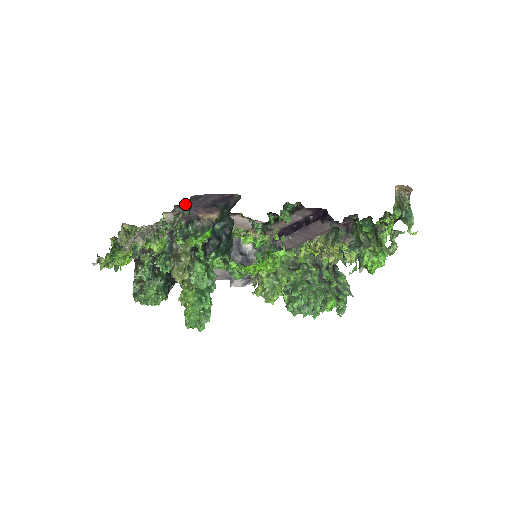
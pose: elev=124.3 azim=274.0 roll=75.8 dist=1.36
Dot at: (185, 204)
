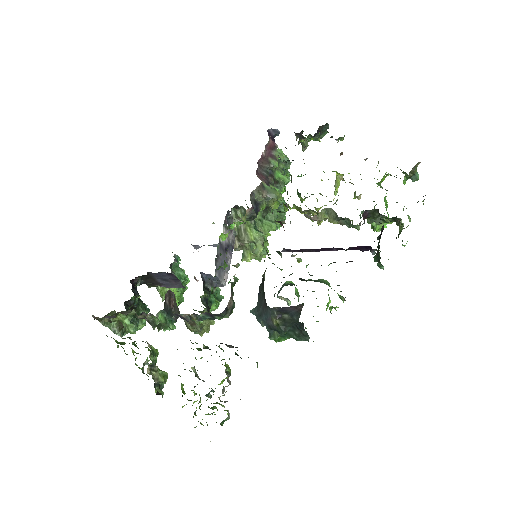
Dot at: occluded
